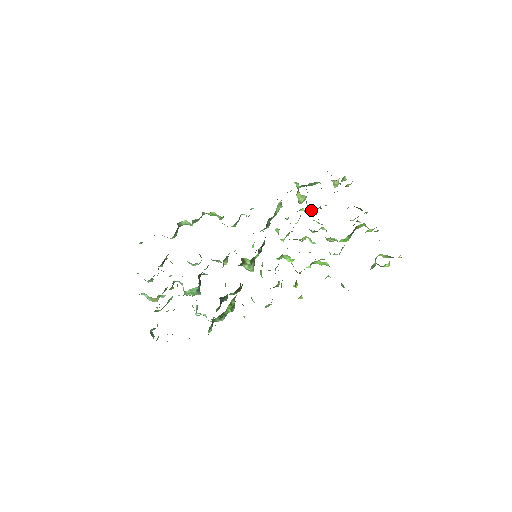
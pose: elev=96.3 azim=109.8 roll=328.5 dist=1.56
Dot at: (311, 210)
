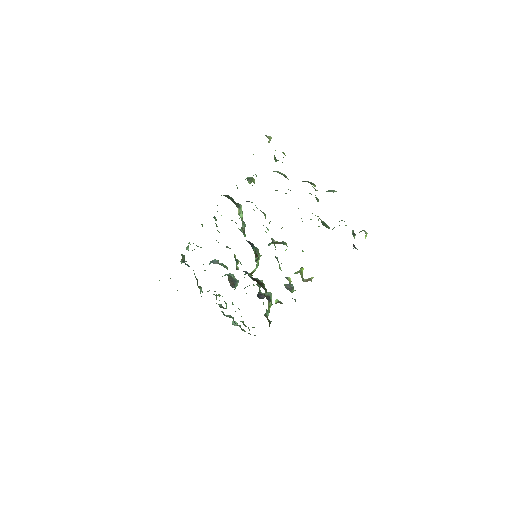
Dot at: occluded
